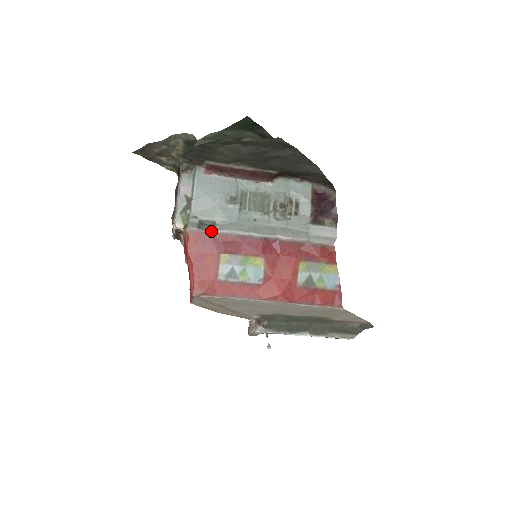
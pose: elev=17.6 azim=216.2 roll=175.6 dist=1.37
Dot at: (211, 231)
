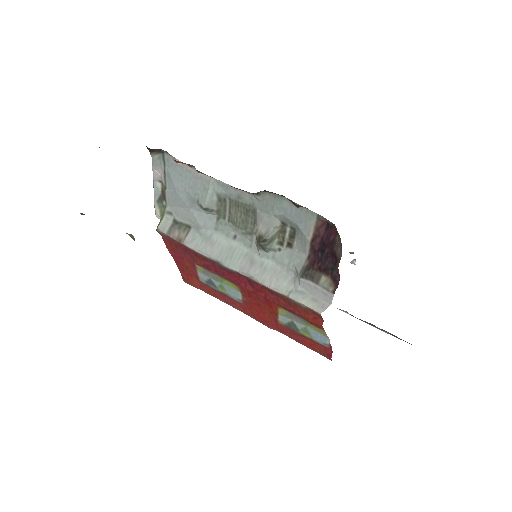
Dot at: (180, 241)
